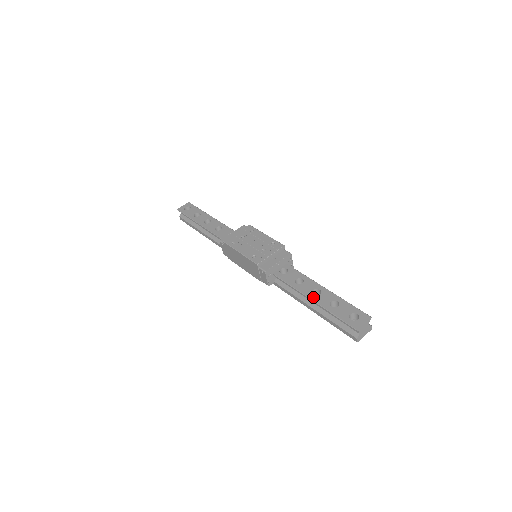
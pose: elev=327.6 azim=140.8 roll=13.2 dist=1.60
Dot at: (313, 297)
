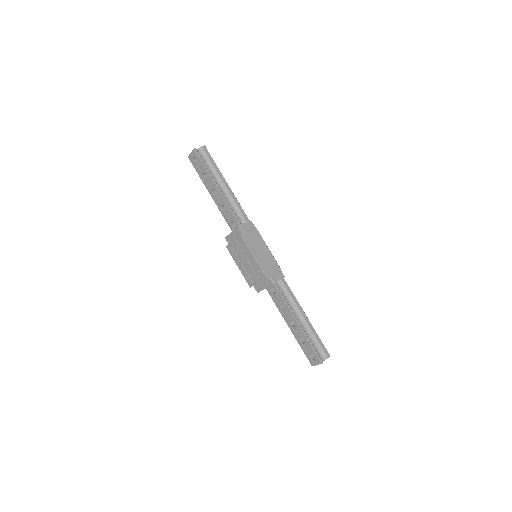
Dot at: (290, 327)
